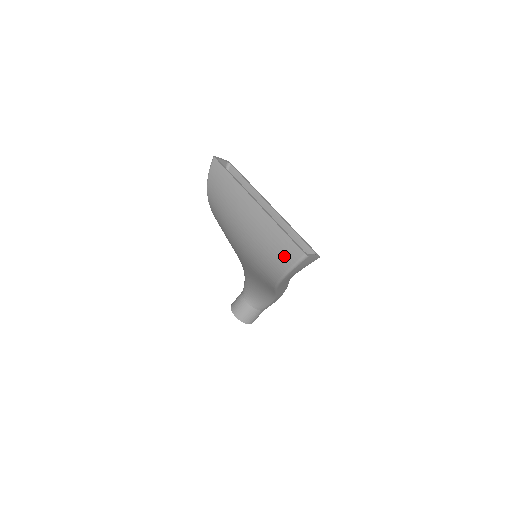
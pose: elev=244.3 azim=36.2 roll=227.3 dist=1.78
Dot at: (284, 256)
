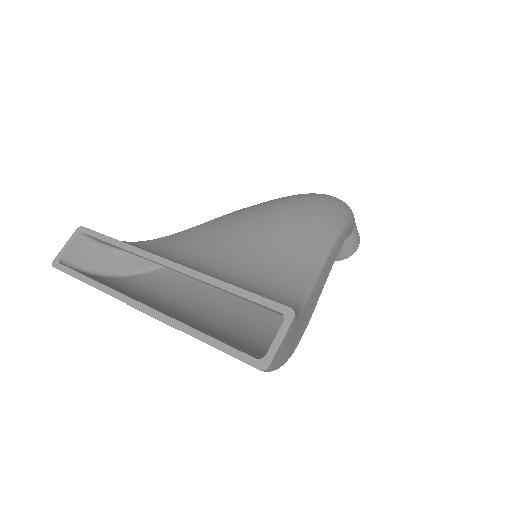
Dot at: occluded
